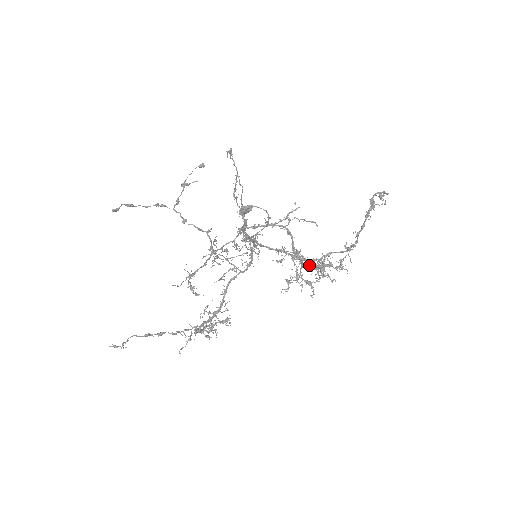
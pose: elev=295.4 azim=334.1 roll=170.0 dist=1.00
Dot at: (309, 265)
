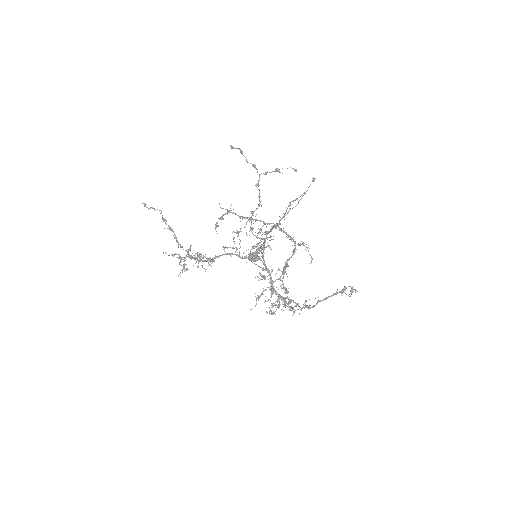
Dot at: occluded
